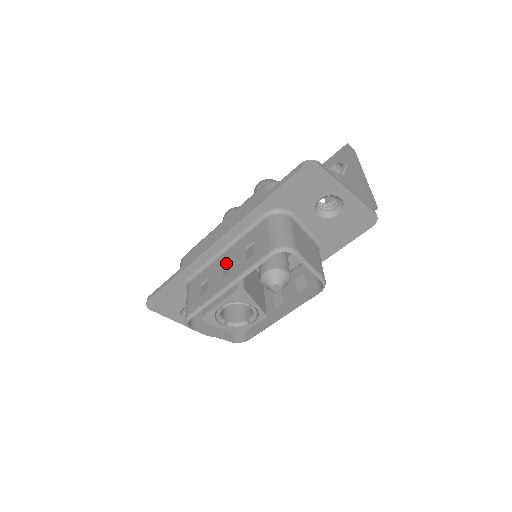
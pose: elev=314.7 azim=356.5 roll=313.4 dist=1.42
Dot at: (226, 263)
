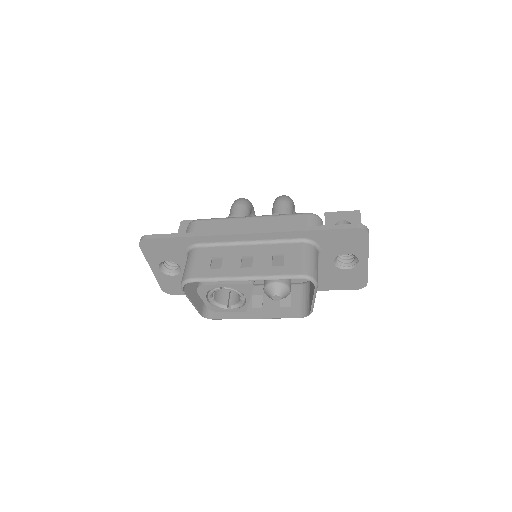
Dot at: (248, 256)
